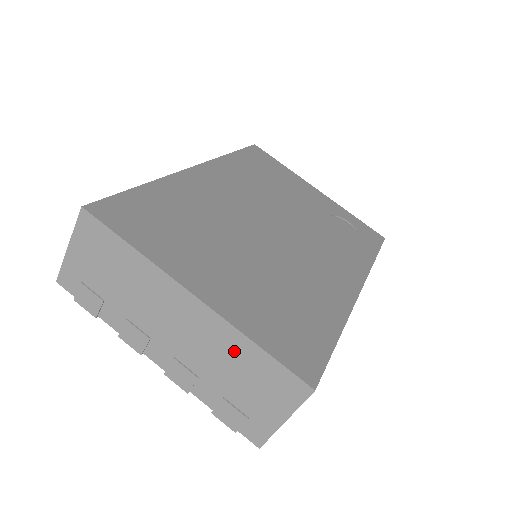
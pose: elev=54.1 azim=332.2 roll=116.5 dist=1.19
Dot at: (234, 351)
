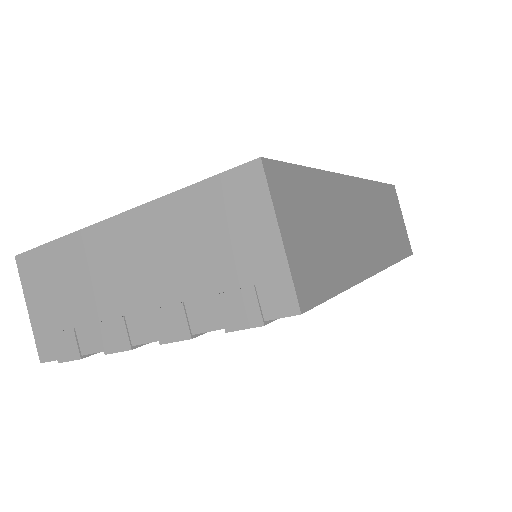
Dot at: (178, 224)
